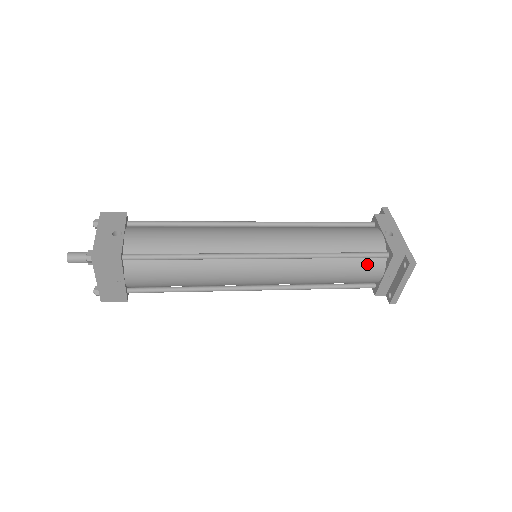
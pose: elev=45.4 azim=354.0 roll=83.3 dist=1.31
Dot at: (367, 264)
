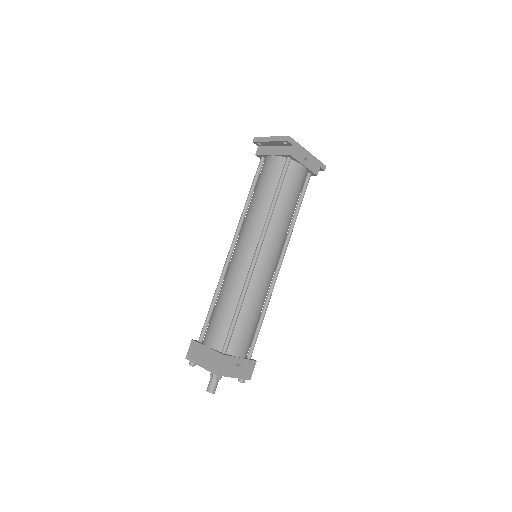
Dot at: occluded
